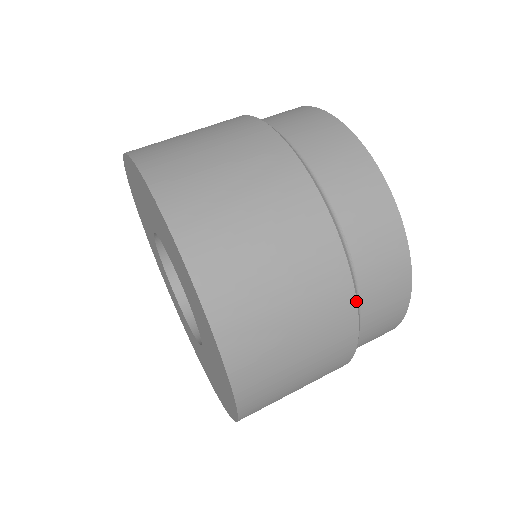
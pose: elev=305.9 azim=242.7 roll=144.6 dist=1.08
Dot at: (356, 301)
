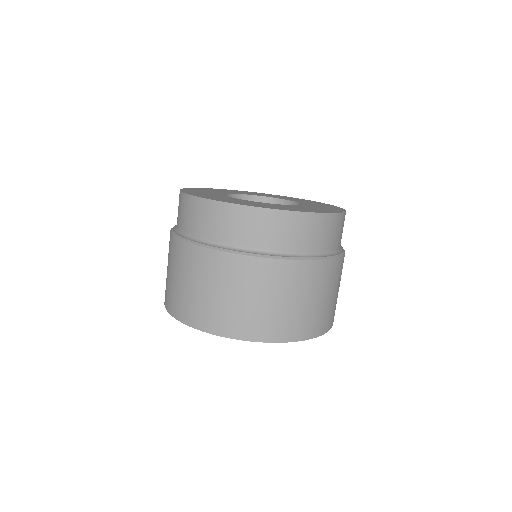
Dot at: occluded
